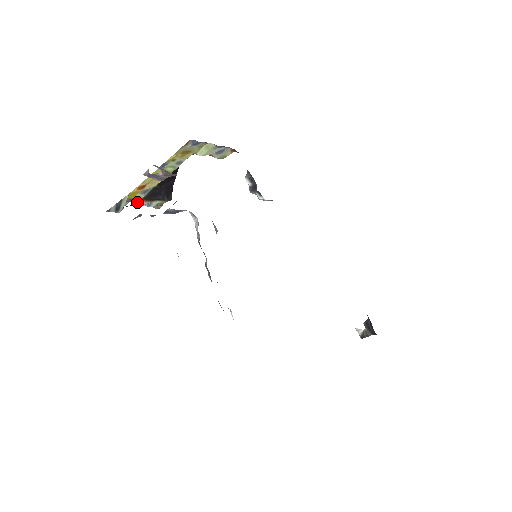
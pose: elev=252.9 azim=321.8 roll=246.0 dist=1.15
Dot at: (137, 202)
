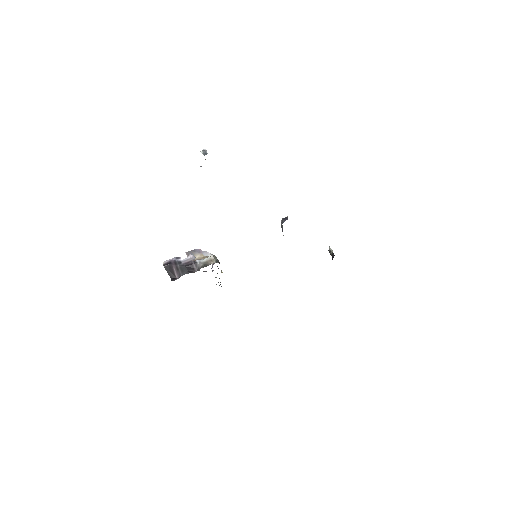
Dot at: occluded
